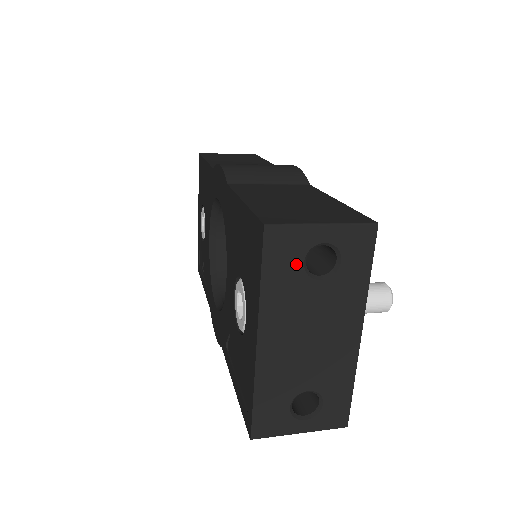
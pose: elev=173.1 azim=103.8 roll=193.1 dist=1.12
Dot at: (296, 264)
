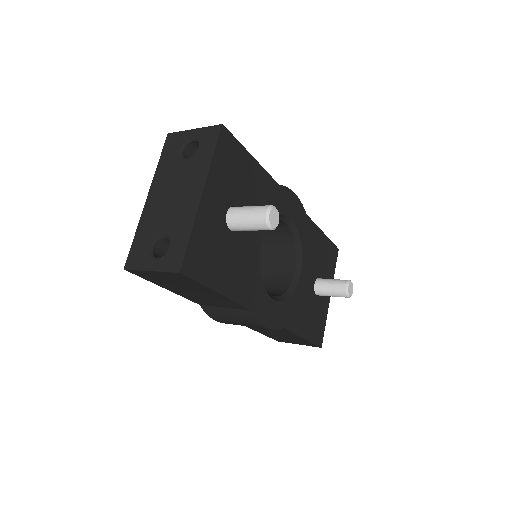
Dot at: (177, 151)
